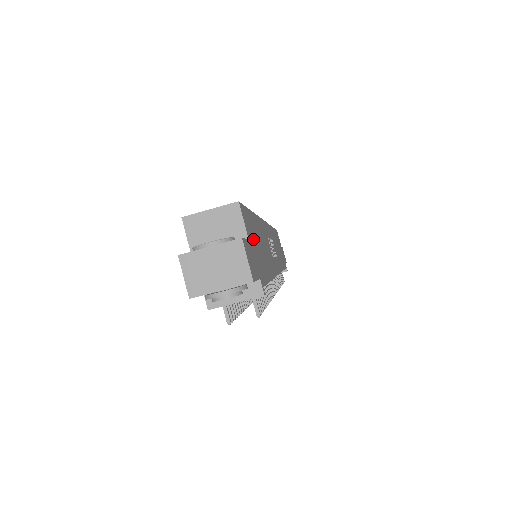
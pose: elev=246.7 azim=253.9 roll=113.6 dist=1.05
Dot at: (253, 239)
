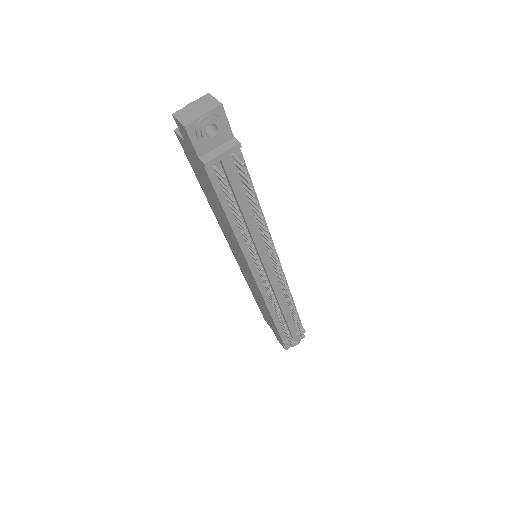
Dot at: occluded
